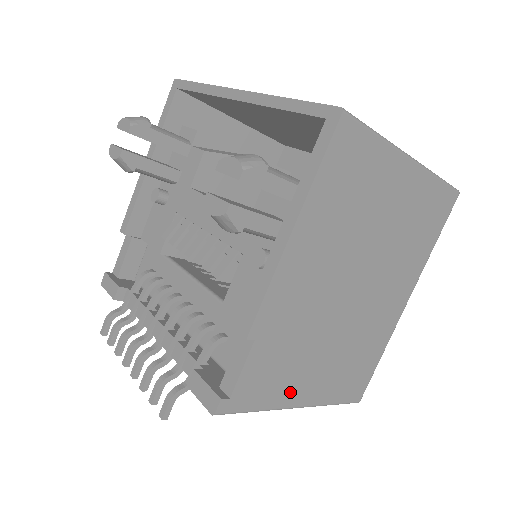
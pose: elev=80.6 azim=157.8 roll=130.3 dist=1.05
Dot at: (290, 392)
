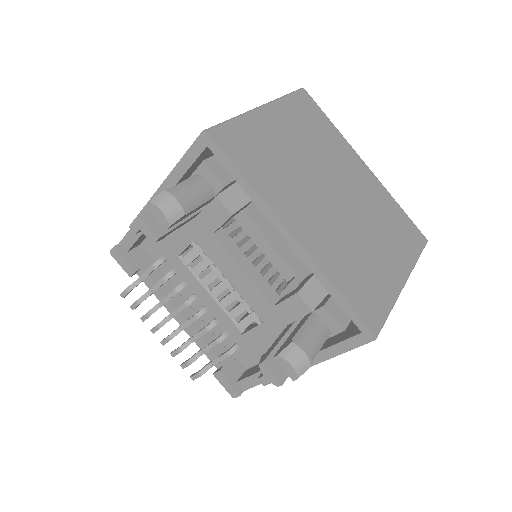
Dot at: occluded
